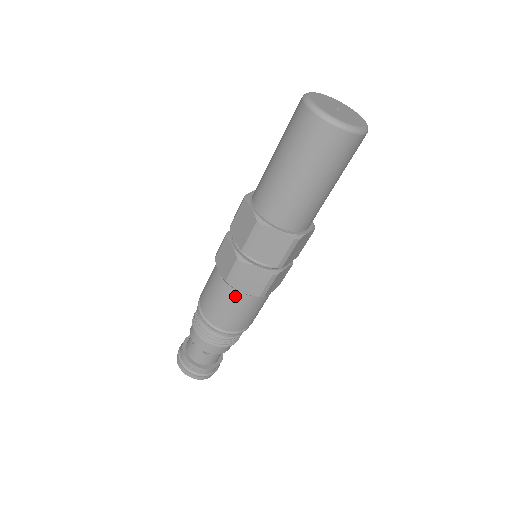
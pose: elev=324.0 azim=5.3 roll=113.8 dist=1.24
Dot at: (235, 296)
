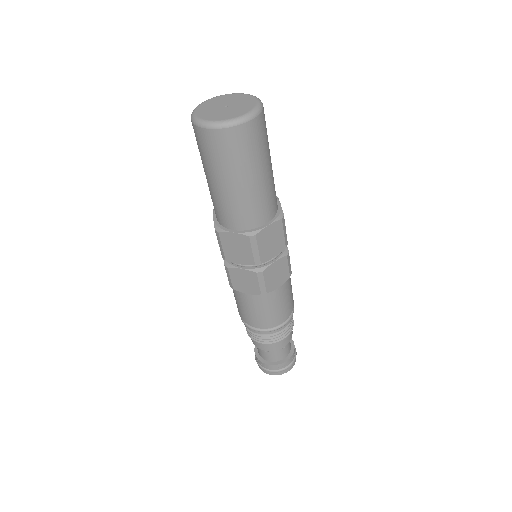
Dot at: (245, 298)
